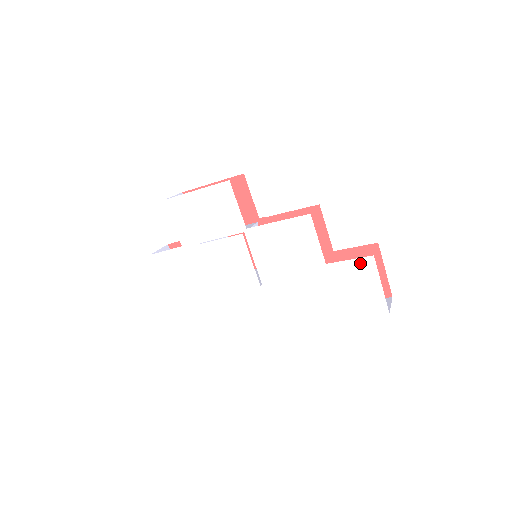
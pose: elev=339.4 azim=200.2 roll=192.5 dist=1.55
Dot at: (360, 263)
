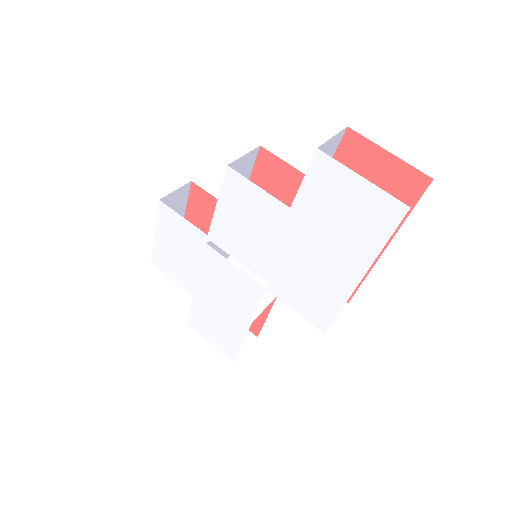
Dot at: (315, 173)
